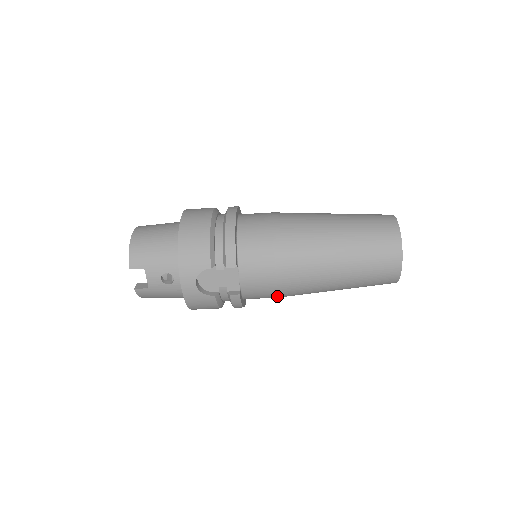
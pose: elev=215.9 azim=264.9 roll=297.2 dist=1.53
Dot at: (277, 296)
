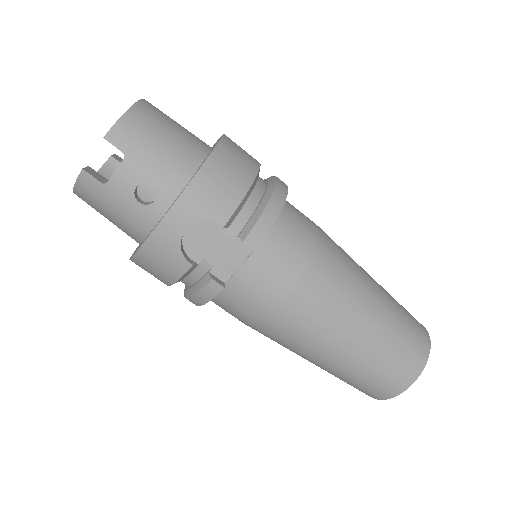
Dot at: (253, 322)
